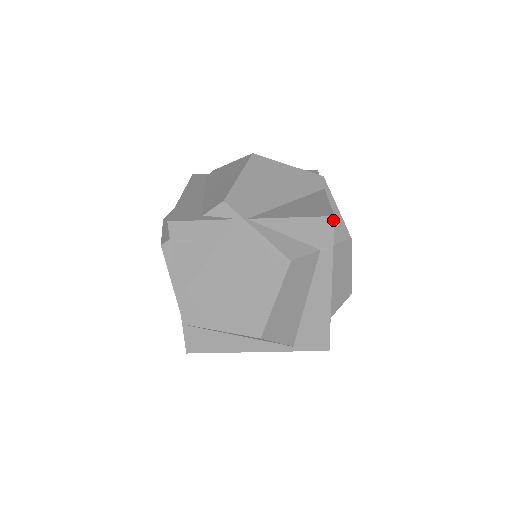
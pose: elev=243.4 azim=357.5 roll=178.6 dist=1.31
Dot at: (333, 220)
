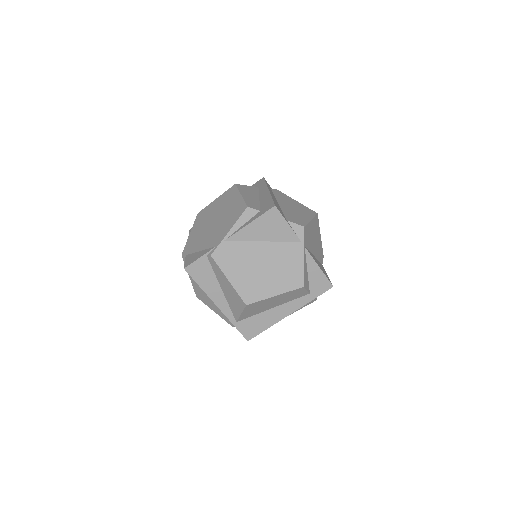
Dot at: occluded
